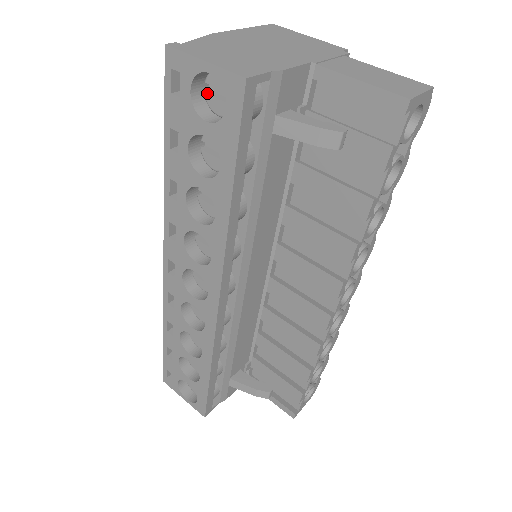
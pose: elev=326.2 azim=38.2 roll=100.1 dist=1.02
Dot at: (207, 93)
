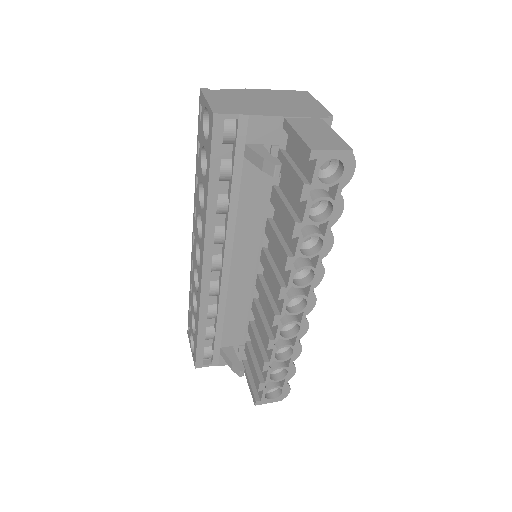
Dot at: occluded
